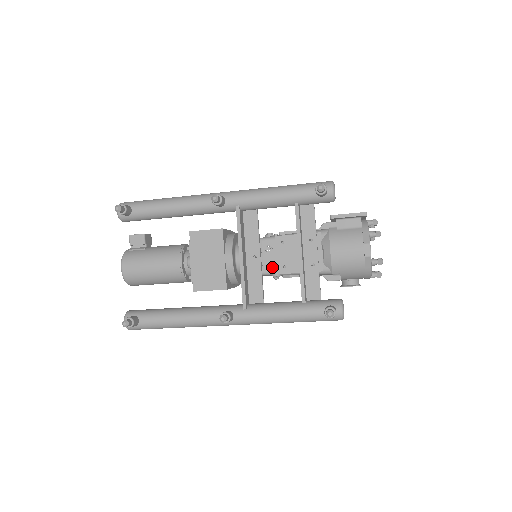
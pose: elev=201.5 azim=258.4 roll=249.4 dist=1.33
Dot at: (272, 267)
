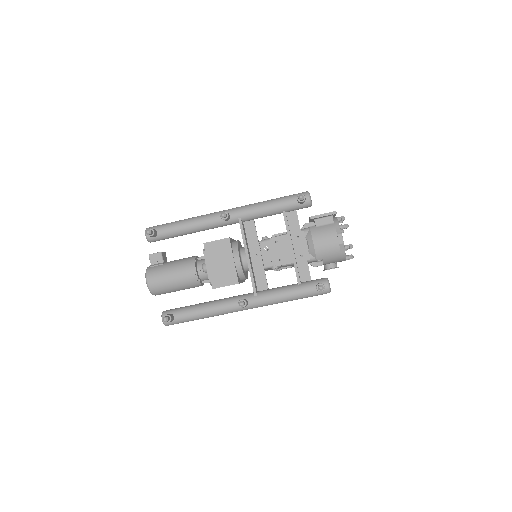
Dot at: (271, 262)
